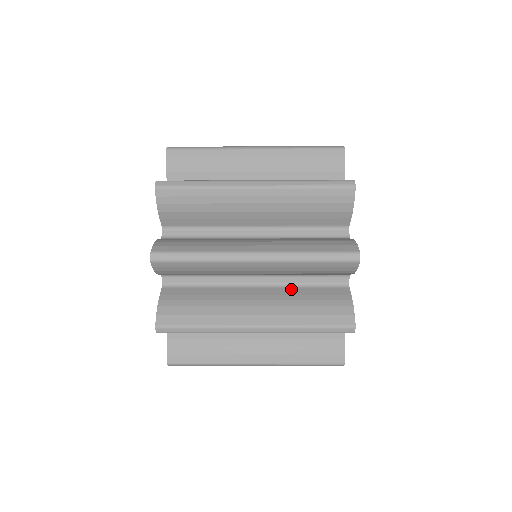
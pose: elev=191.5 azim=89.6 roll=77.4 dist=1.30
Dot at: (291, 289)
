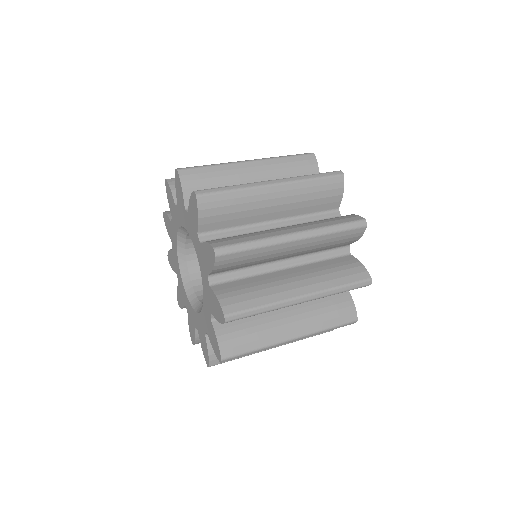
Dot at: (313, 265)
